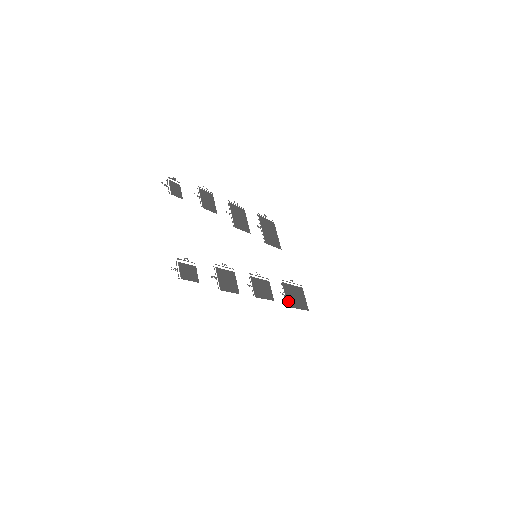
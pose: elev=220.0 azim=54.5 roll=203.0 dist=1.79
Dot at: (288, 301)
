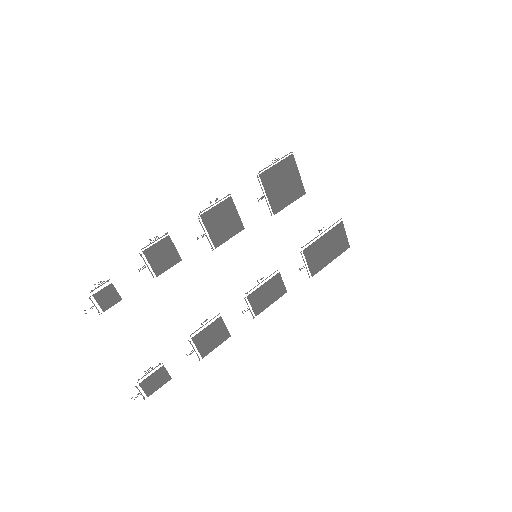
Dot at: (312, 269)
